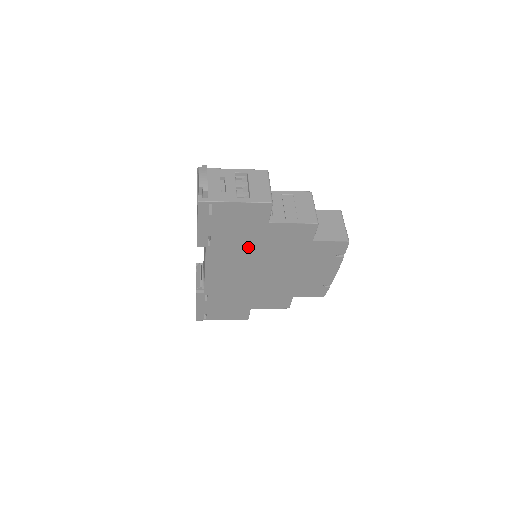
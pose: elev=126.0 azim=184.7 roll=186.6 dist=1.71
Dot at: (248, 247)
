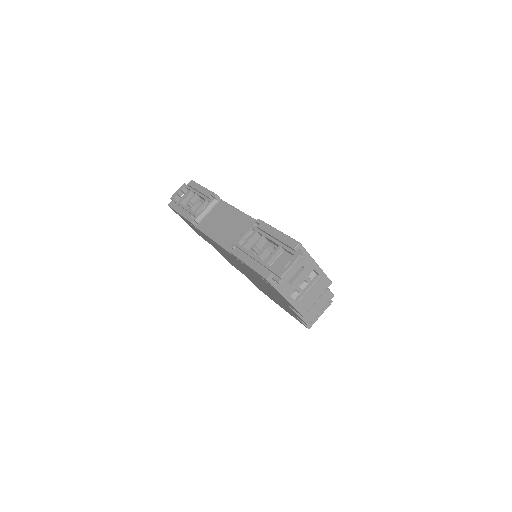
Dot at: (257, 279)
